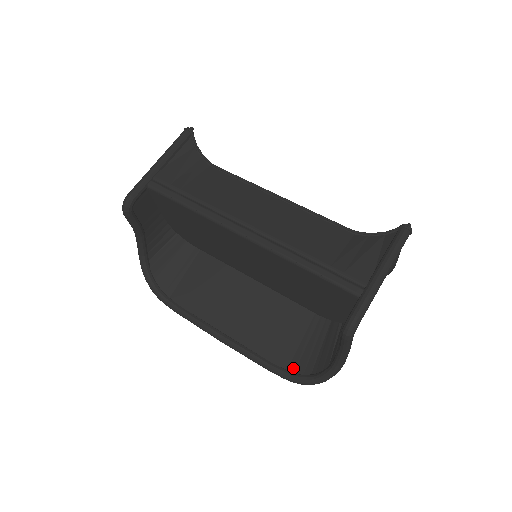
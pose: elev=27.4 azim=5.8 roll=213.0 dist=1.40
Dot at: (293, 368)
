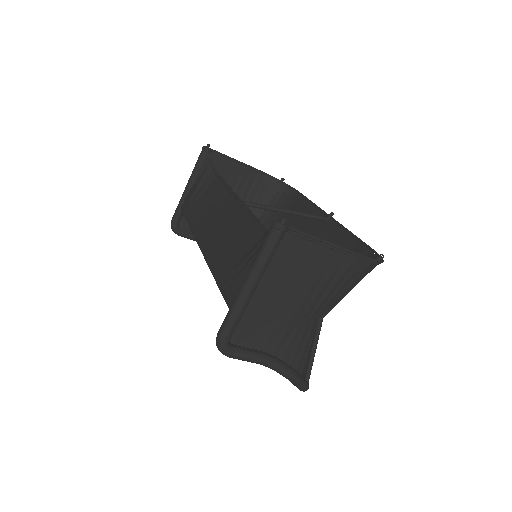
Dot at: occluded
